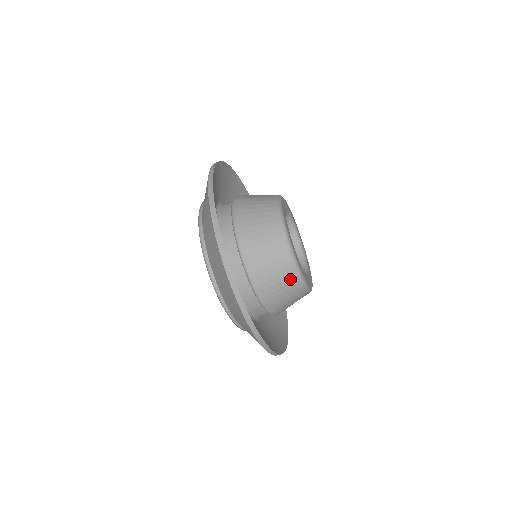
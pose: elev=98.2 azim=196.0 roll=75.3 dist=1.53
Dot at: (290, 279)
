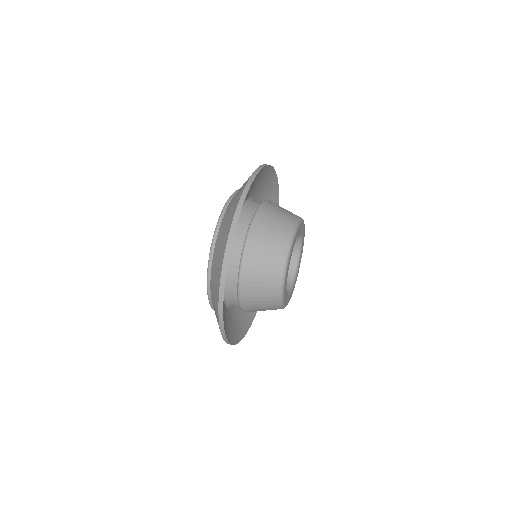
Dot at: (276, 262)
